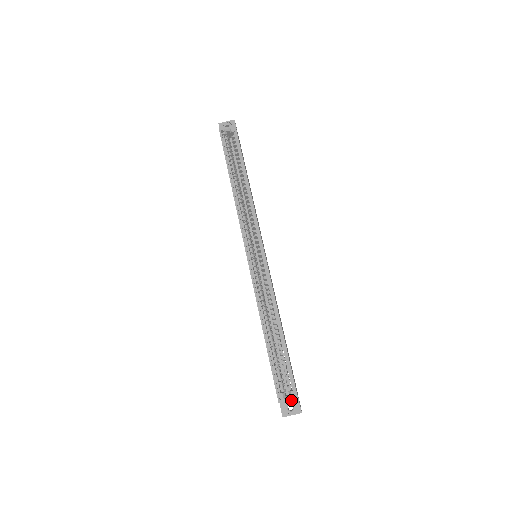
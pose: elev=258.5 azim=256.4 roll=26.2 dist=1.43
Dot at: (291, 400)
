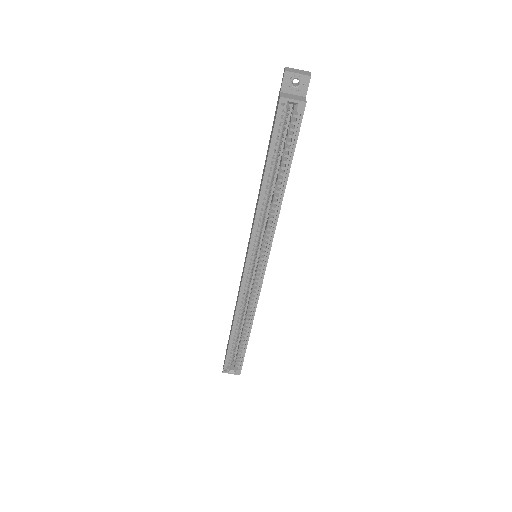
Dot at: occluded
